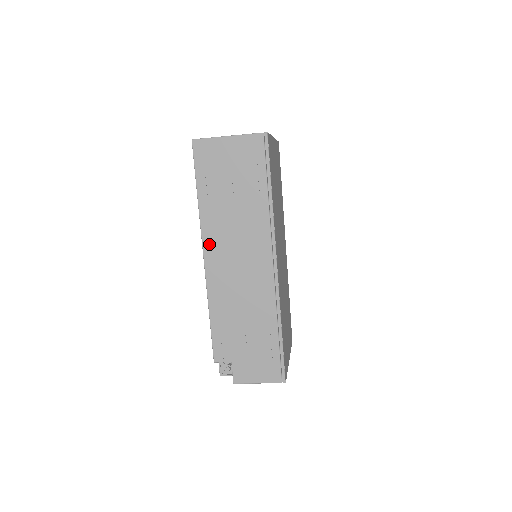
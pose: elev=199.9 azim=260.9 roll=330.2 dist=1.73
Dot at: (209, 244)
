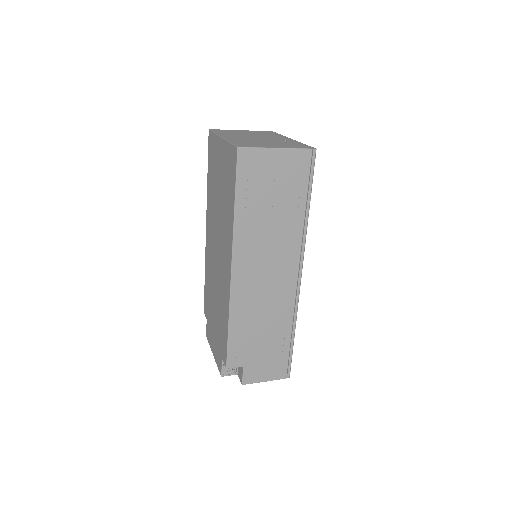
Dot at: (239, 258)
